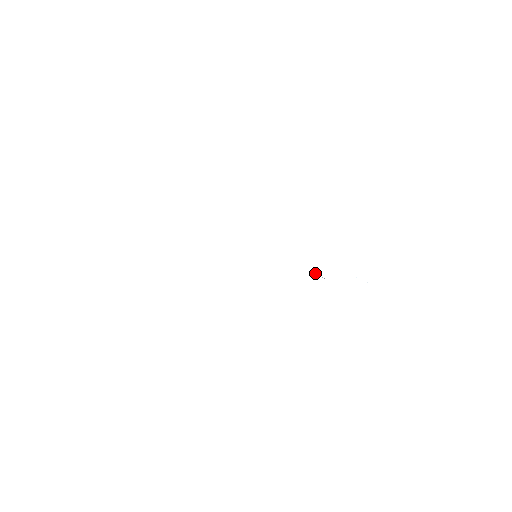
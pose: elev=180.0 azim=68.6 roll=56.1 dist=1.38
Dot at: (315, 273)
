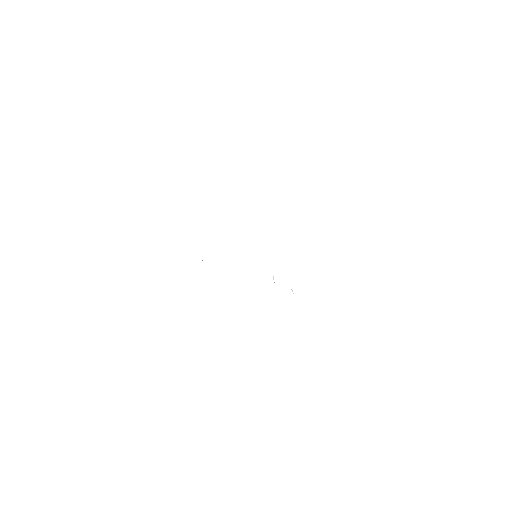
Dot at: (273, 277)
